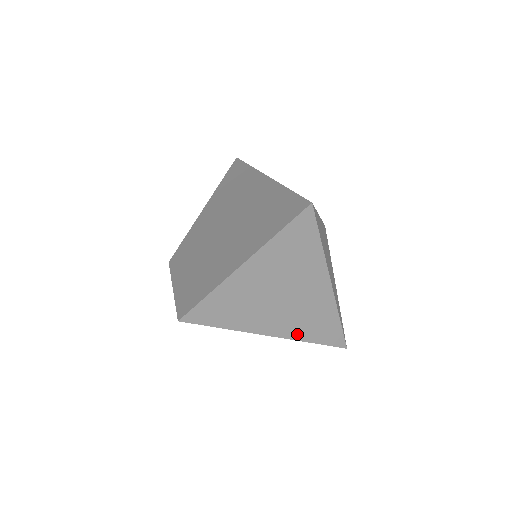
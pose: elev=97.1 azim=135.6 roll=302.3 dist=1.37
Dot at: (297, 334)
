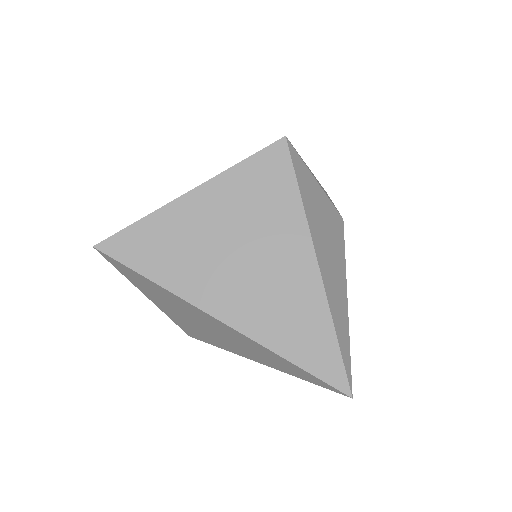
Dot at: (259, 332)
